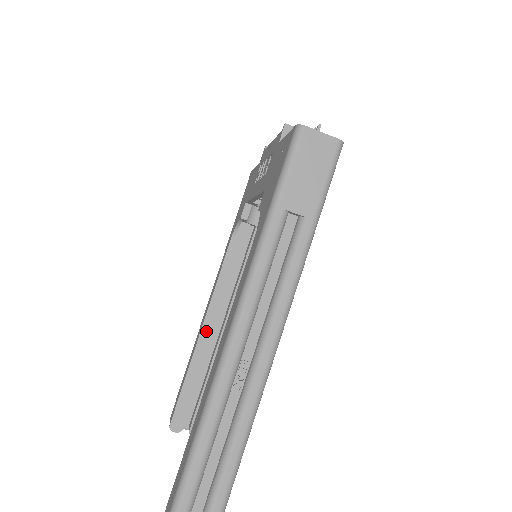
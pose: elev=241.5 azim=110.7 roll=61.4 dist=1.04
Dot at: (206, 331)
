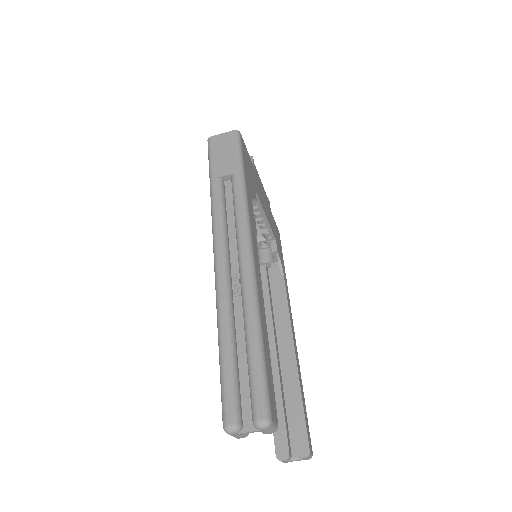
Dot at: occluded
